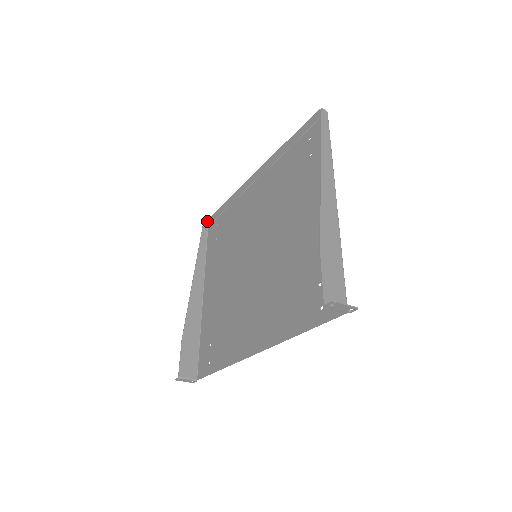
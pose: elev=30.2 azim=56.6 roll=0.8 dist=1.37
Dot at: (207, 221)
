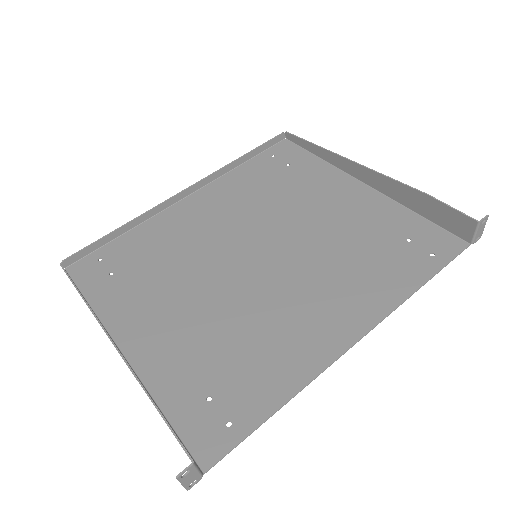
Dot at: (72, 256)
